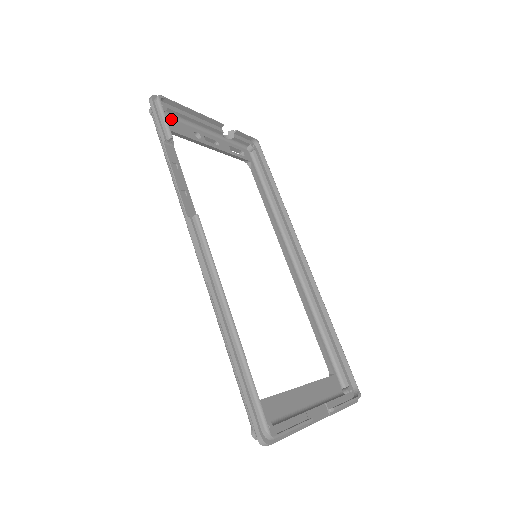
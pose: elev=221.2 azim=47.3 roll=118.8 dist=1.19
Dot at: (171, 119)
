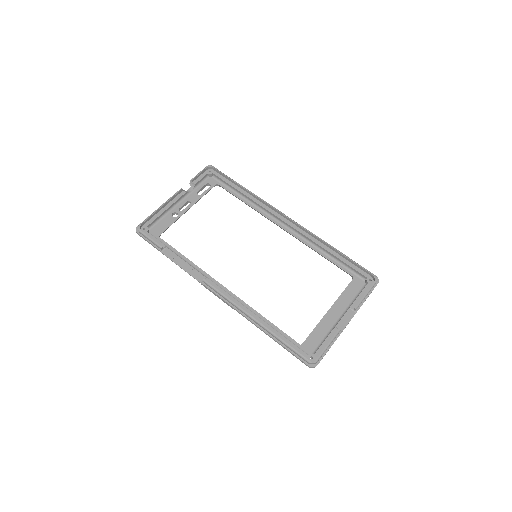
Dot at: (155, 226)
